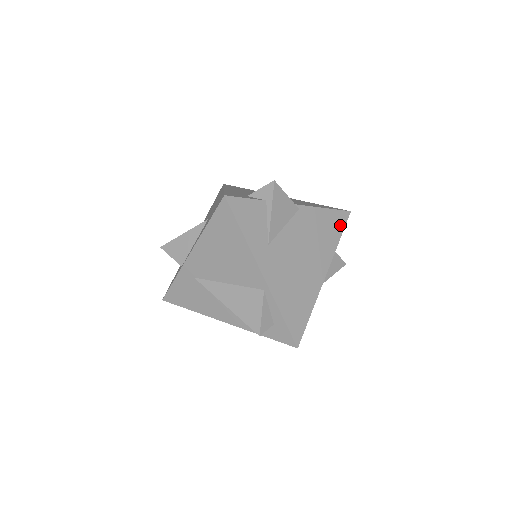
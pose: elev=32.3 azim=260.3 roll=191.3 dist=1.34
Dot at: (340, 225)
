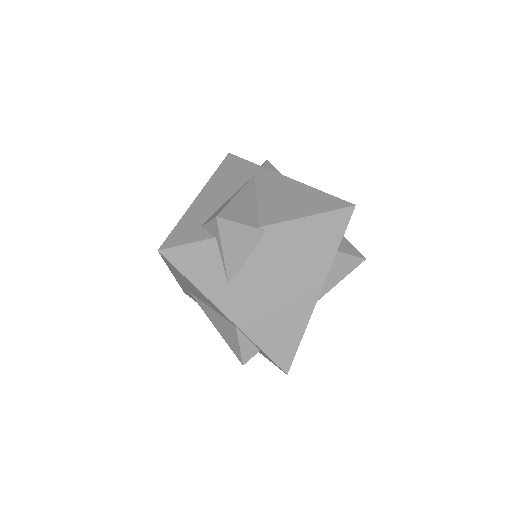
Dot at: (338, 229)
